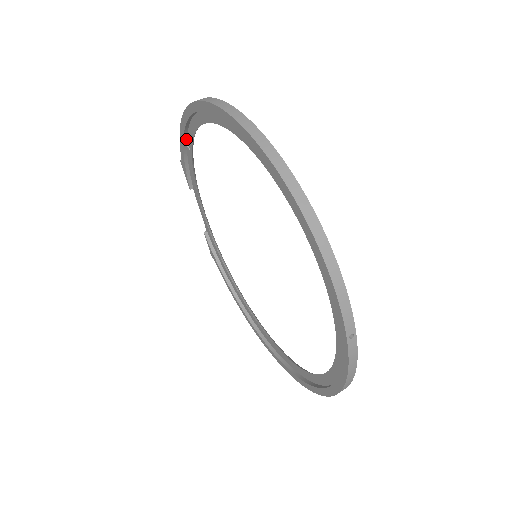
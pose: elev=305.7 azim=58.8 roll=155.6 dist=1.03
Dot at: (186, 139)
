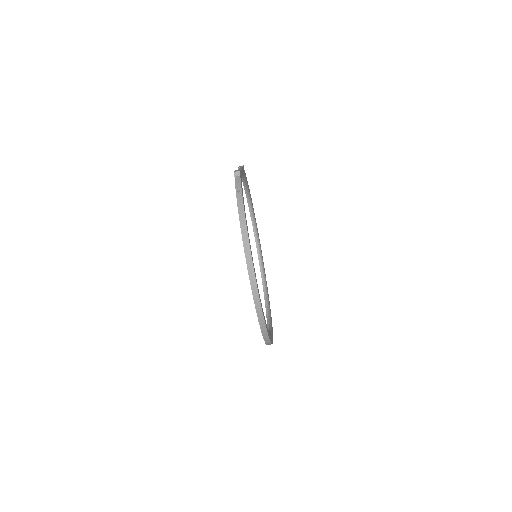
Dot at: occluded
